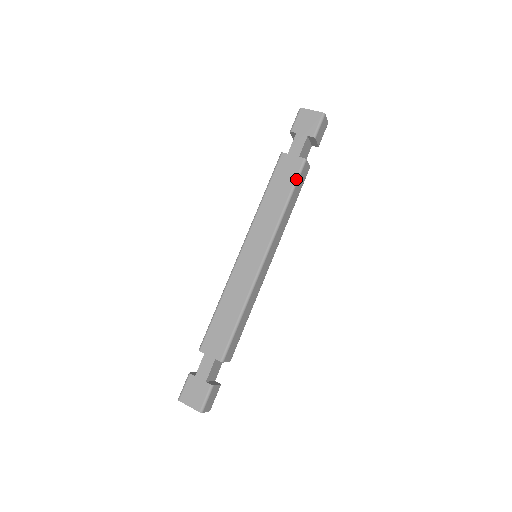
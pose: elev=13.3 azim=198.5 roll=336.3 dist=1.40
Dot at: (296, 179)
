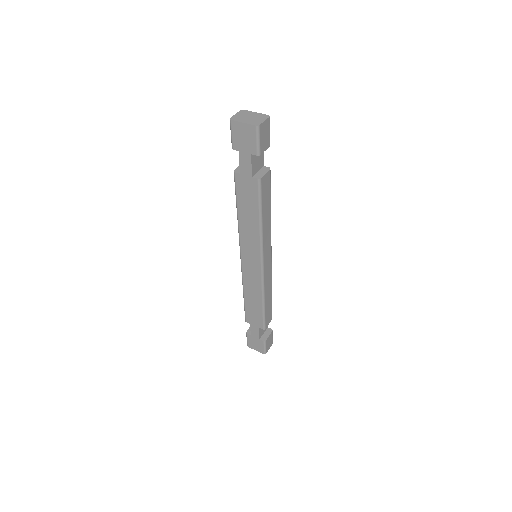
Dot at: (259, 200)
